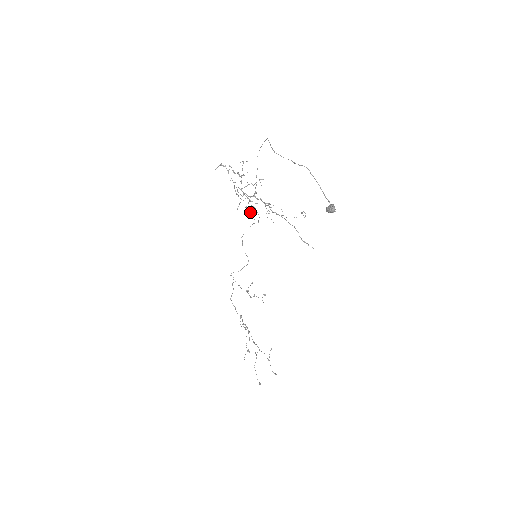
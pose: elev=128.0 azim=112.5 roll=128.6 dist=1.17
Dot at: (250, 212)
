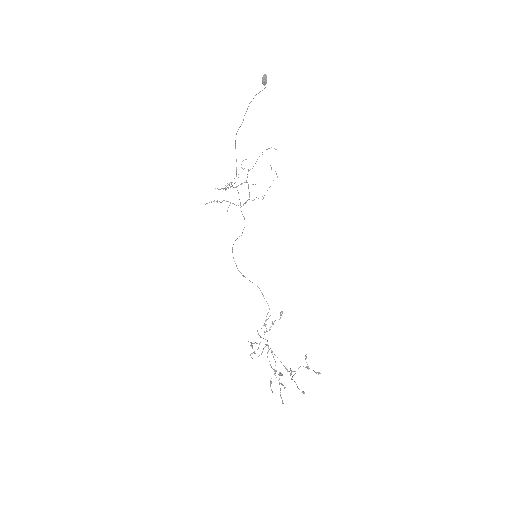
Dot at: occluded
